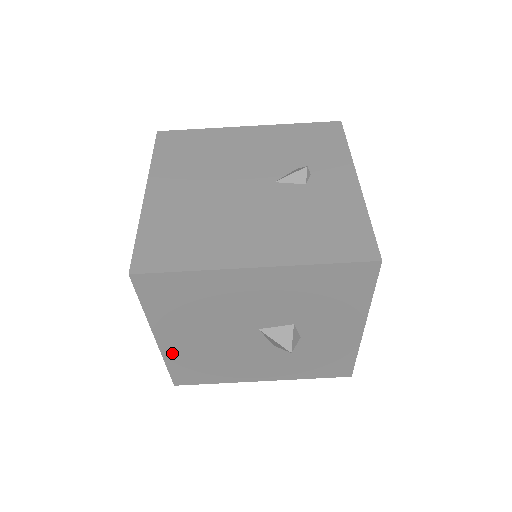
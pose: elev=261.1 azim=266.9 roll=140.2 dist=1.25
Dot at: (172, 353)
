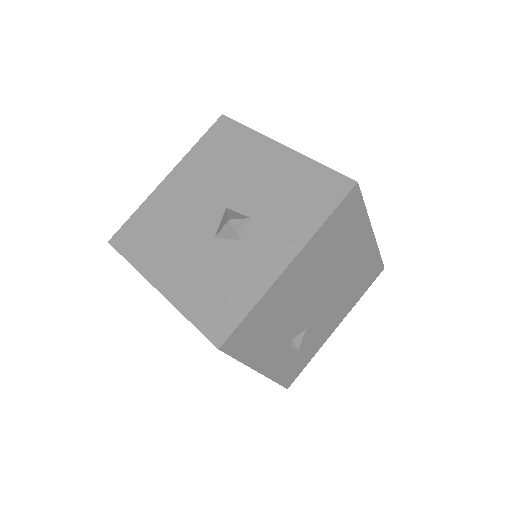
Dot at: (156, 198)
